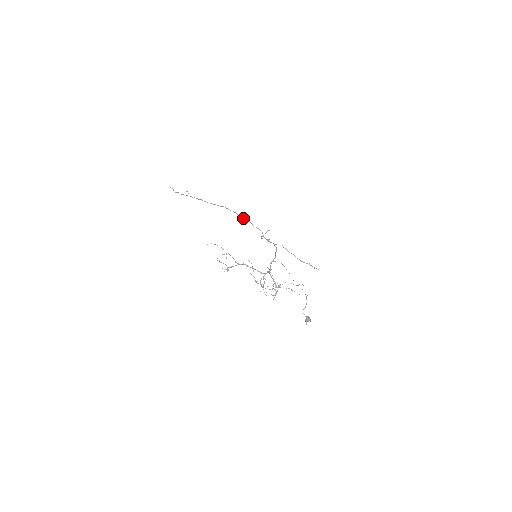
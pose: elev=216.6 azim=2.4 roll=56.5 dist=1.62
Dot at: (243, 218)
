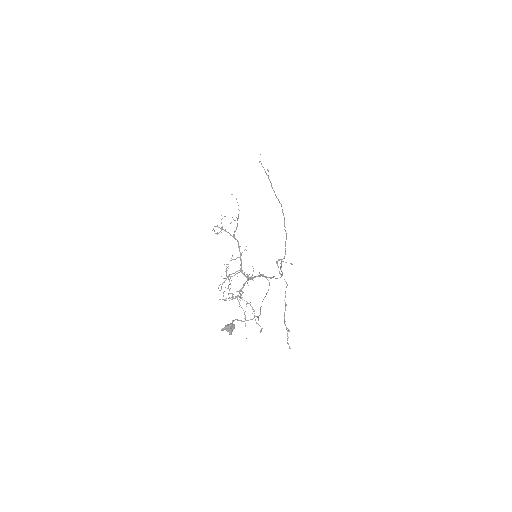
Dot at: occluded
